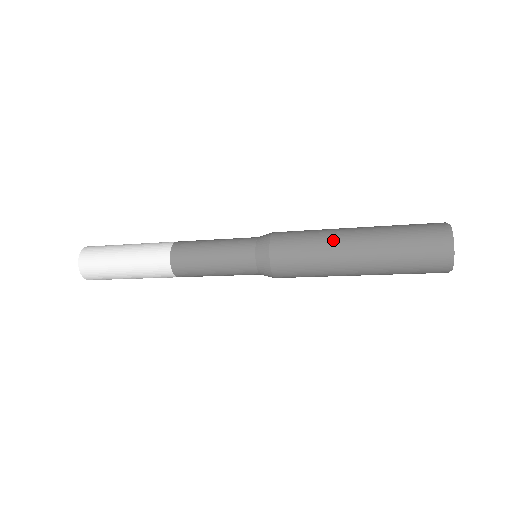
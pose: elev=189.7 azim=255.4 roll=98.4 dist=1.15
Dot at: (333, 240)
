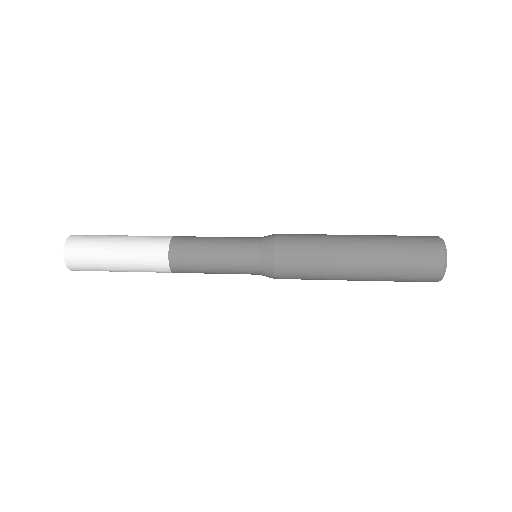
Dot at: (337, 242)
